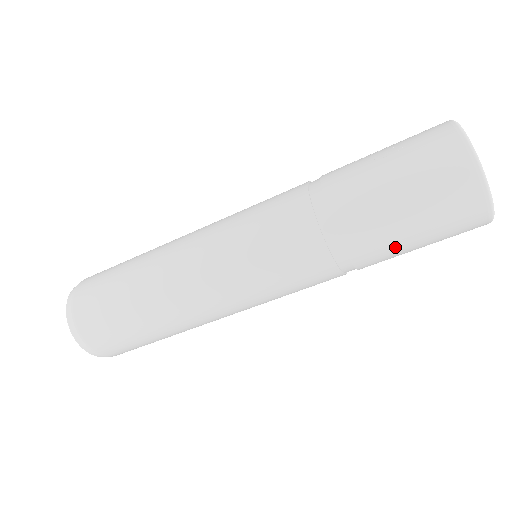
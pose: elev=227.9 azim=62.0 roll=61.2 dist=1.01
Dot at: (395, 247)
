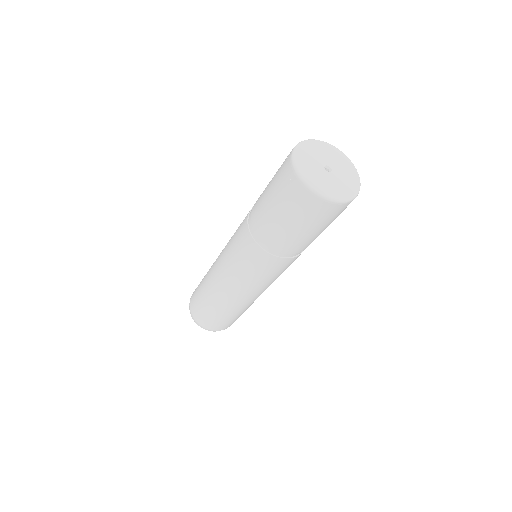
Dot at: (285, 232)
